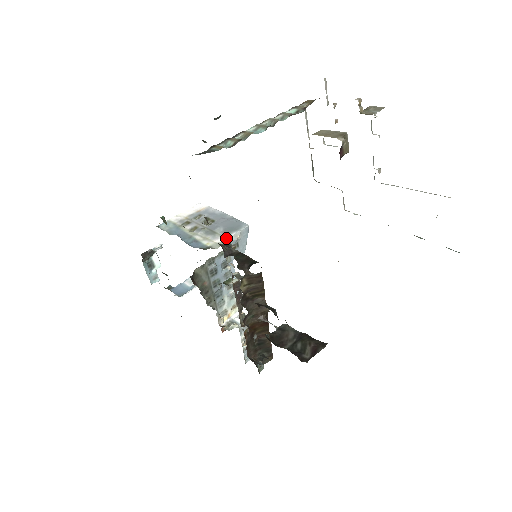
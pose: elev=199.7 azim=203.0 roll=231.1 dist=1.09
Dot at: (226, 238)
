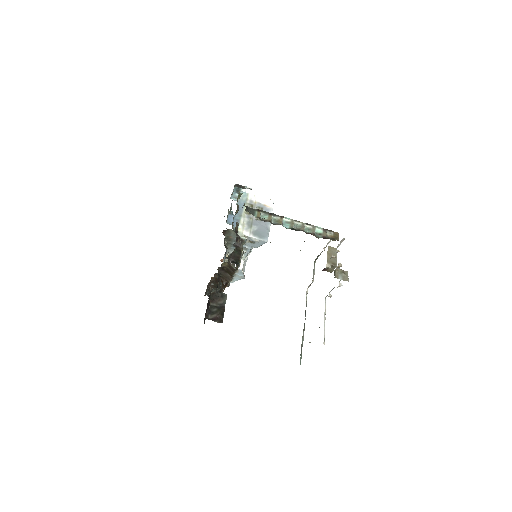
Dot at: (249, 236)
